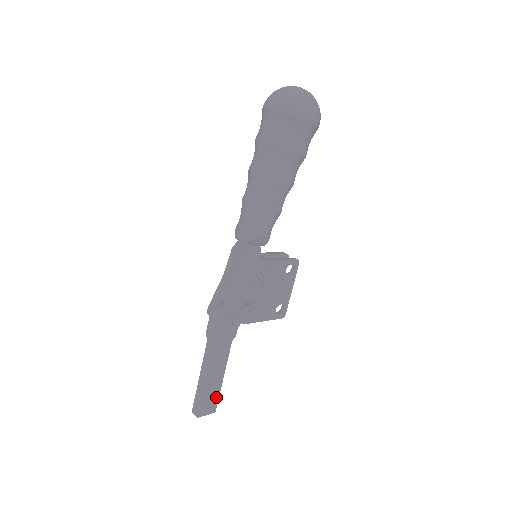
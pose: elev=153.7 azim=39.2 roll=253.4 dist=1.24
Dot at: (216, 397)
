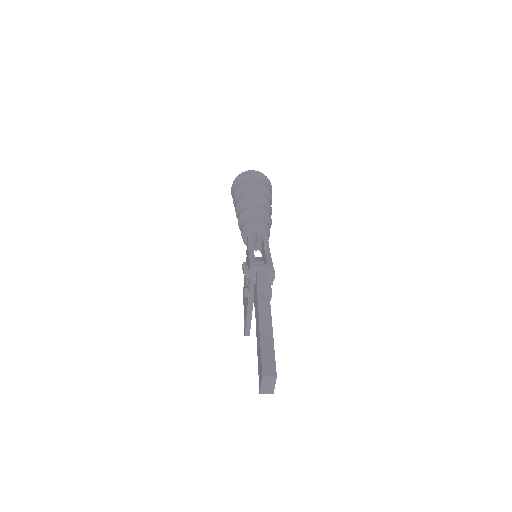
Dot at: occluded
